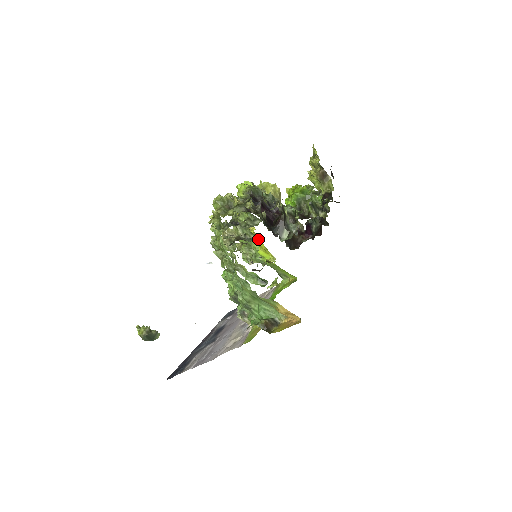
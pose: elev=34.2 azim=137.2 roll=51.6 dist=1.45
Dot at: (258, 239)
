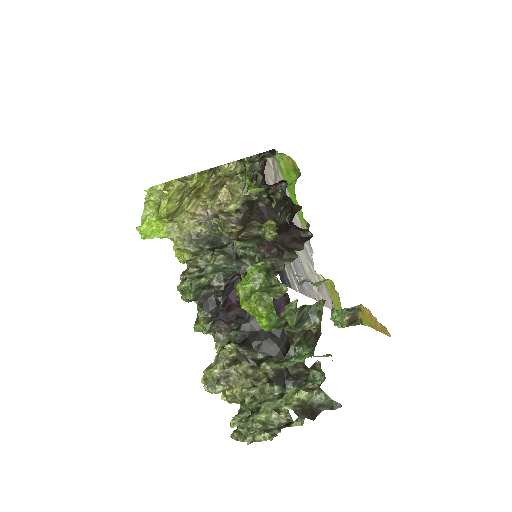
Dot at: occluded
